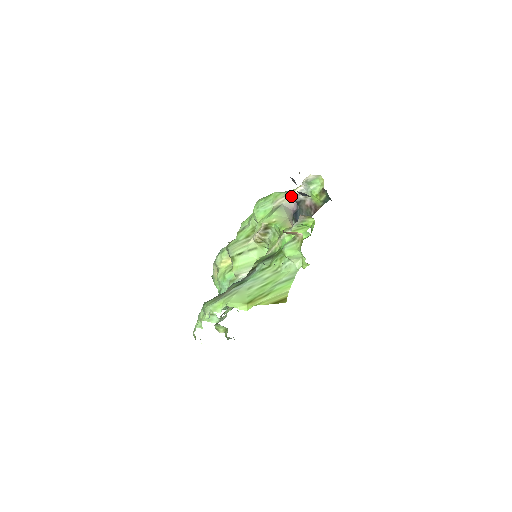
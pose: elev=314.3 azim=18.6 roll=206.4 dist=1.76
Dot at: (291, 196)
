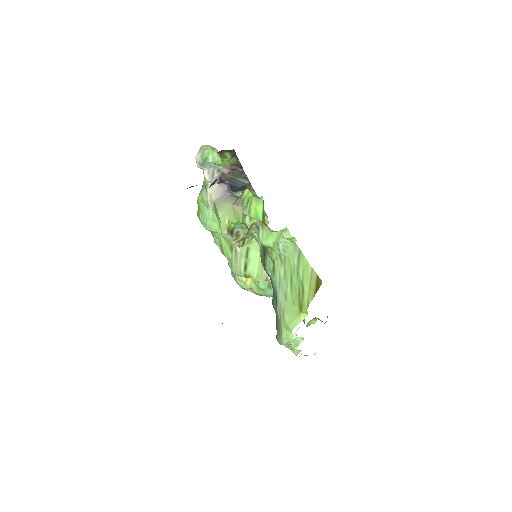
Dot at: occluded
